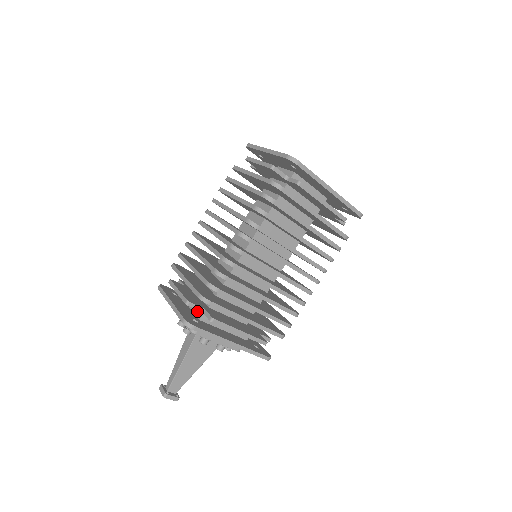
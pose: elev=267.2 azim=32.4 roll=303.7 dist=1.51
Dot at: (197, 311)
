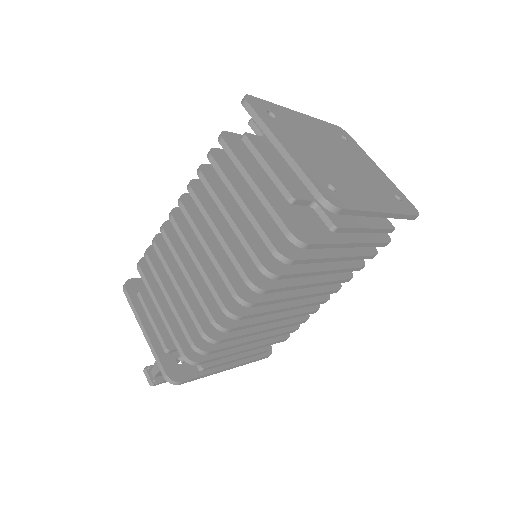
Dot at: occluded
